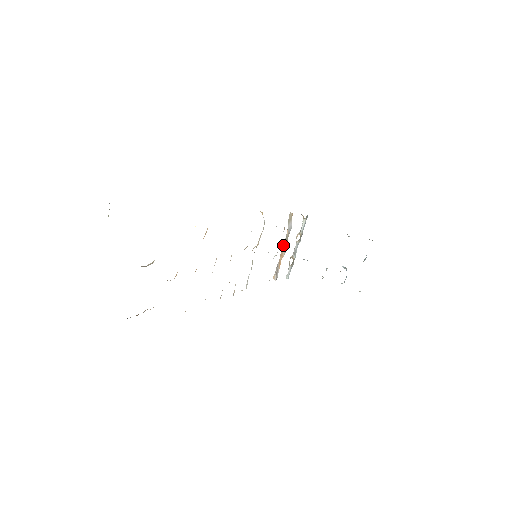
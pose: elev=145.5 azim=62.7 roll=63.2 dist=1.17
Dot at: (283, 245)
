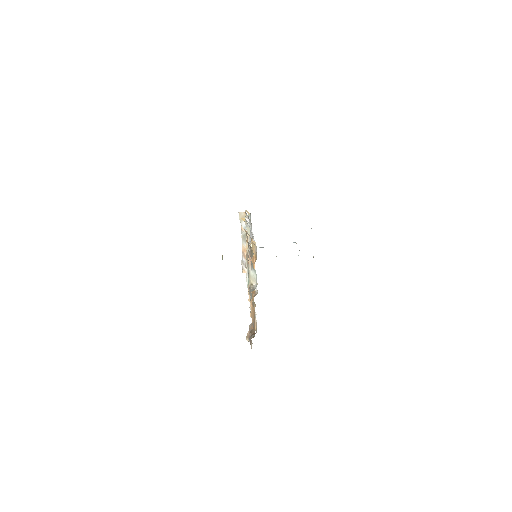
Dot at: occluded
